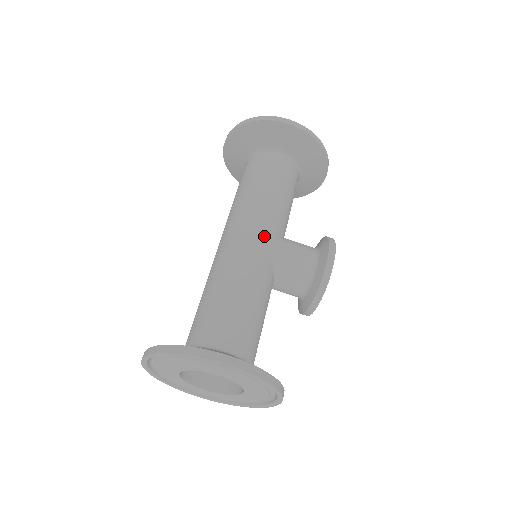
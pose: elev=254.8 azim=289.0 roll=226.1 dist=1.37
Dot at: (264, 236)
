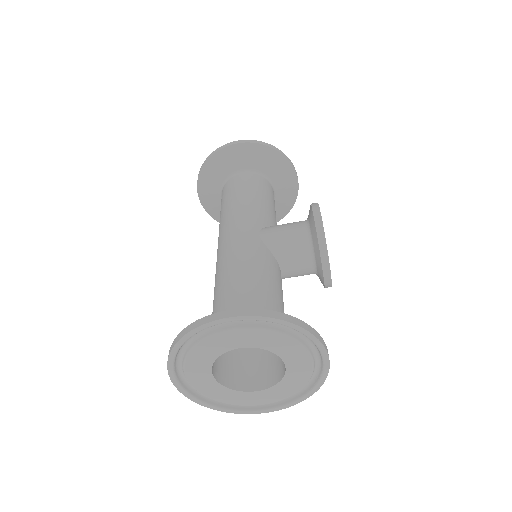
Dot at: (249, 229)
